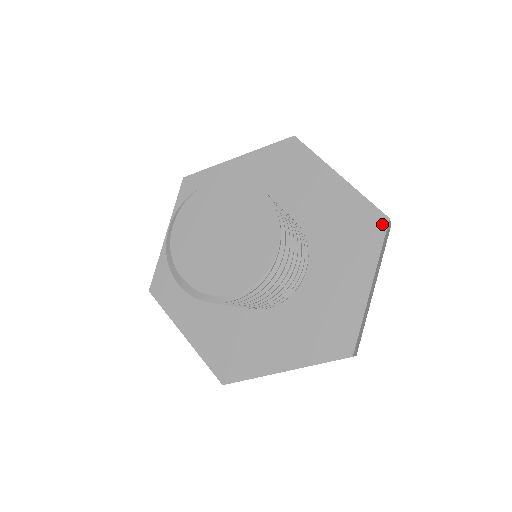
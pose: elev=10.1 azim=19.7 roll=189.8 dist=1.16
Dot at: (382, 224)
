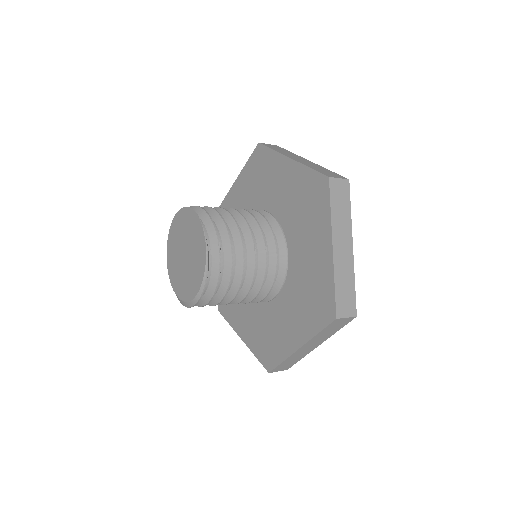
Dot at: (325, 185)
